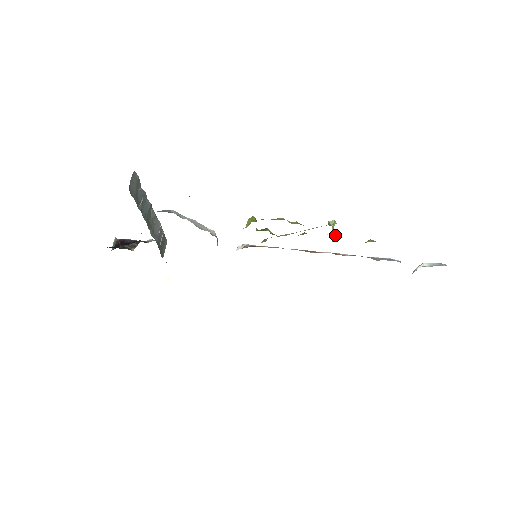
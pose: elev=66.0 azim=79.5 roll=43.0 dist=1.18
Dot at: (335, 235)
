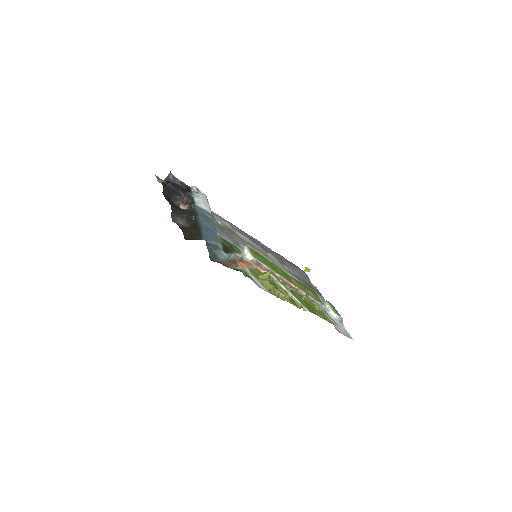
Dot at: (308, 270)
